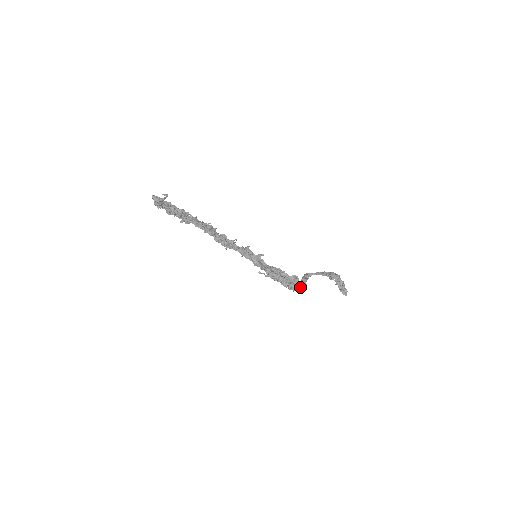
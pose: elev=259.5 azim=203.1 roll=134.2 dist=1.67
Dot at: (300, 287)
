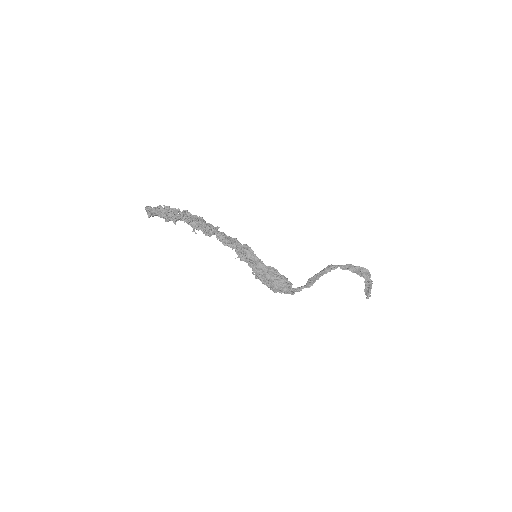
Dot at: (293, 294)
